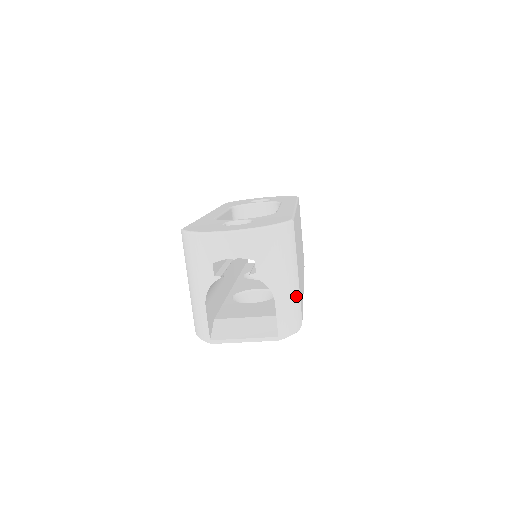
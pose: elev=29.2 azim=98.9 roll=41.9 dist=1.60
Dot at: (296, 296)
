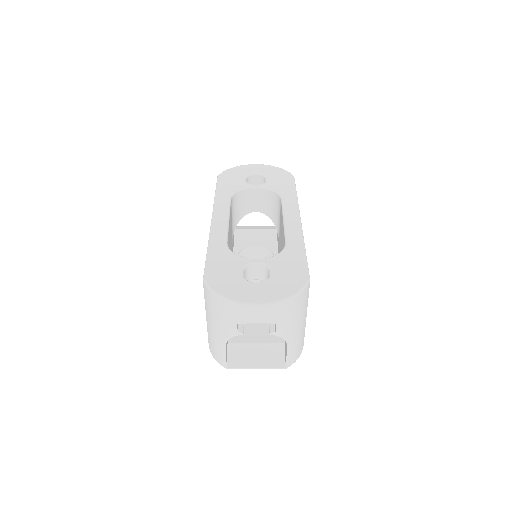
Dot at: (303, 334)
